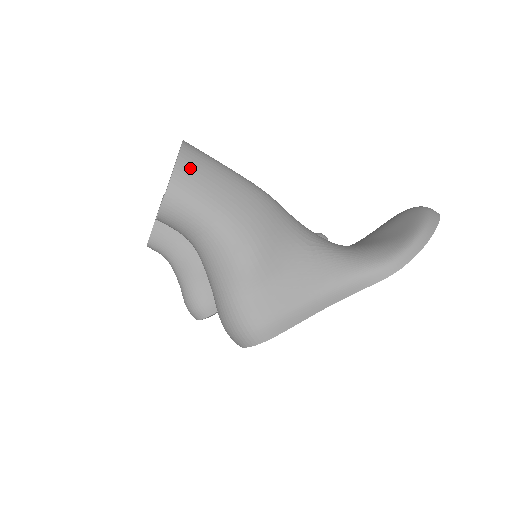
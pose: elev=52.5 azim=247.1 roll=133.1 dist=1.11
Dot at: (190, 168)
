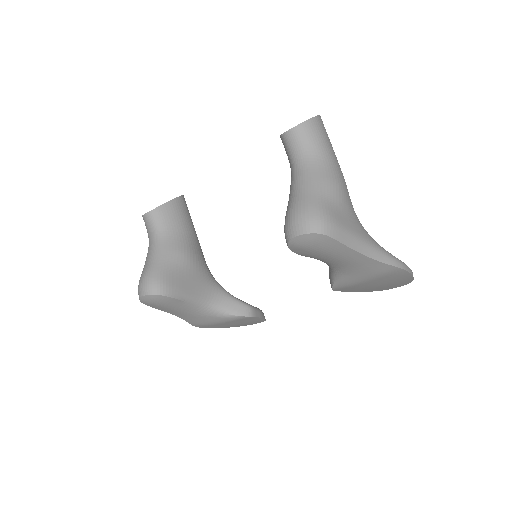
Dot at: (323, 124)
